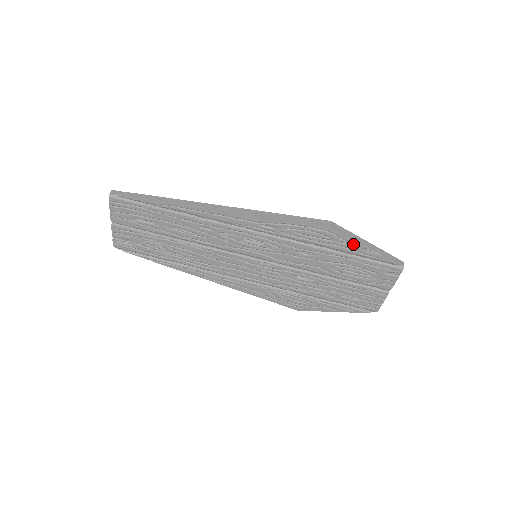
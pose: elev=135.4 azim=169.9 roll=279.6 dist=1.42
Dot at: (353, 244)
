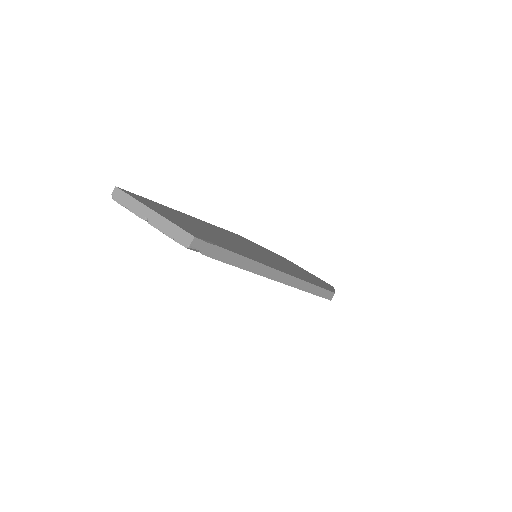
Dot at: occluded
